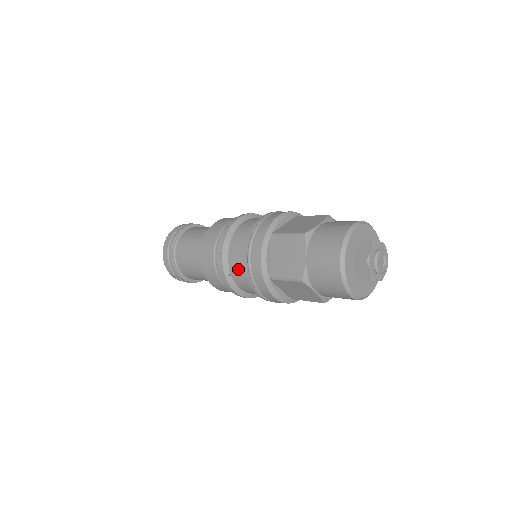
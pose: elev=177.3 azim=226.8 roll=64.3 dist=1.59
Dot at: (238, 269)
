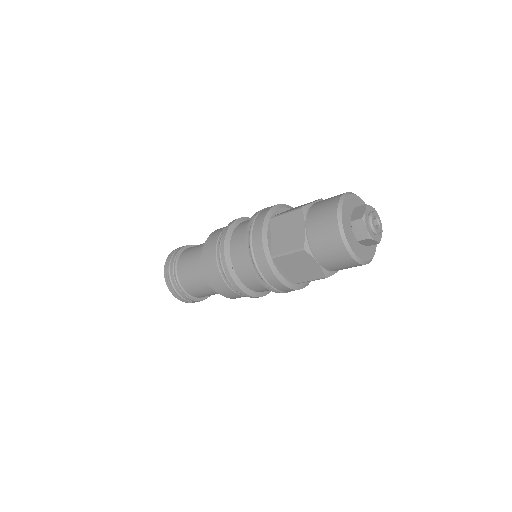
Dot at: (240, 259)
